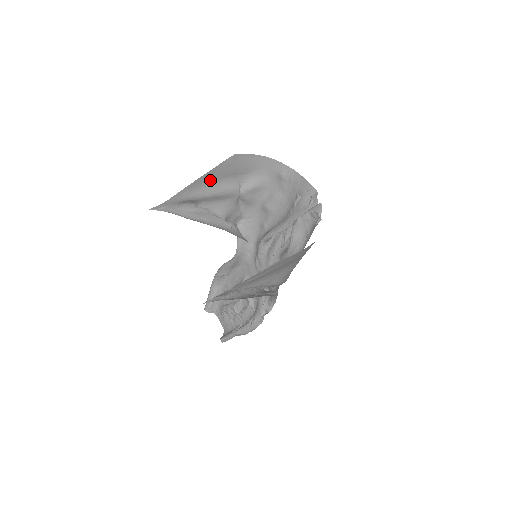
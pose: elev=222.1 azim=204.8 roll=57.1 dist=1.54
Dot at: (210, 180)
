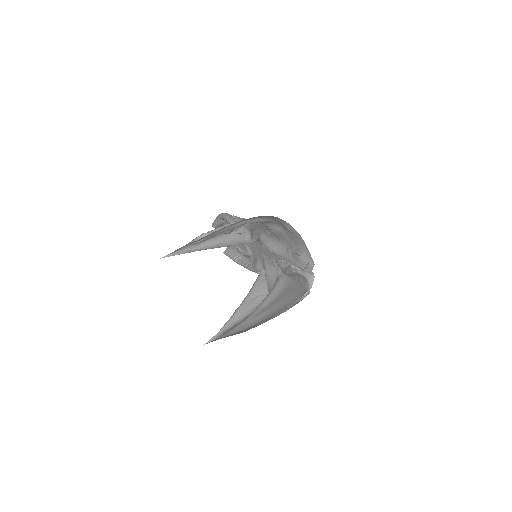
Dot at: occluded
